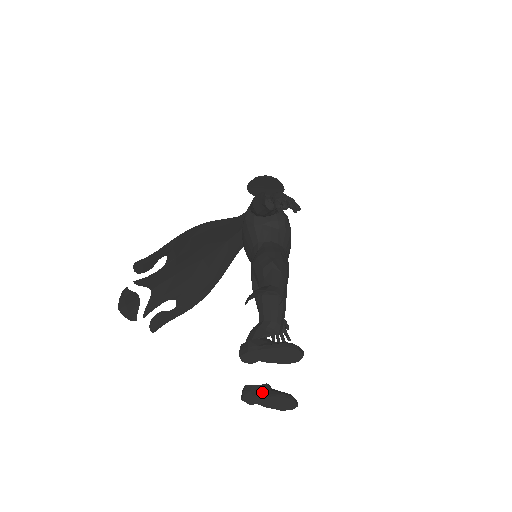
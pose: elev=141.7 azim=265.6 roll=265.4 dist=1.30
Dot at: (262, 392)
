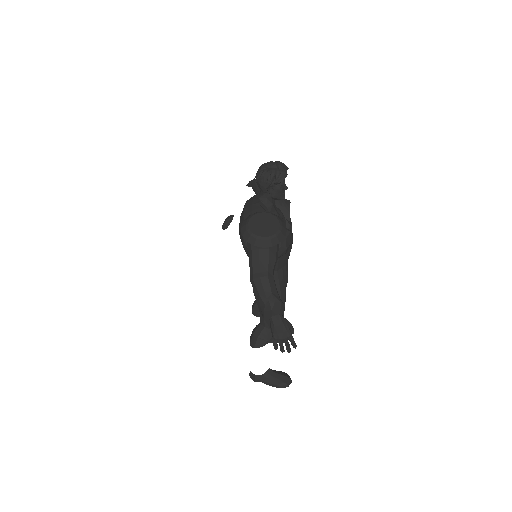
Dot at: occluded
